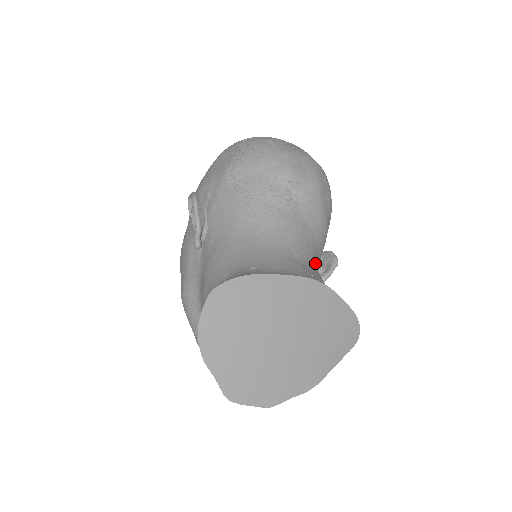
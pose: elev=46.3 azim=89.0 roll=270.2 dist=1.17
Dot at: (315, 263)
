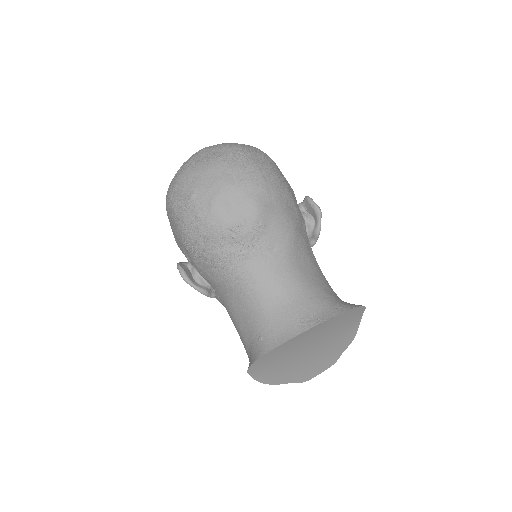
Dot at: (299, 278)
